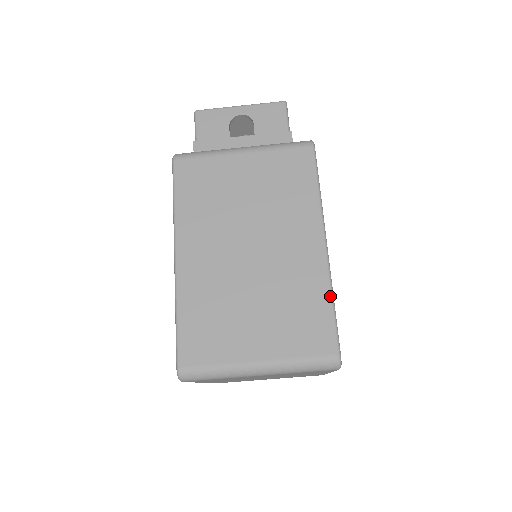
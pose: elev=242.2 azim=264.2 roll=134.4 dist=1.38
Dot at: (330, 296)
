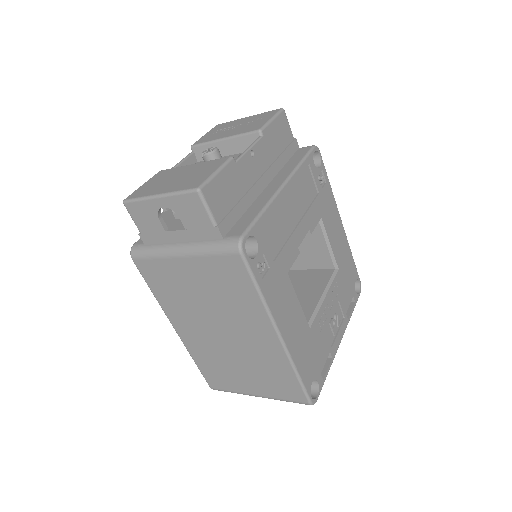
Dot at: (293, 371)
